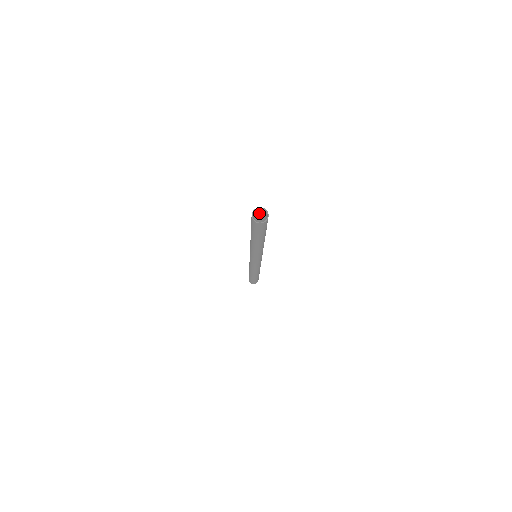
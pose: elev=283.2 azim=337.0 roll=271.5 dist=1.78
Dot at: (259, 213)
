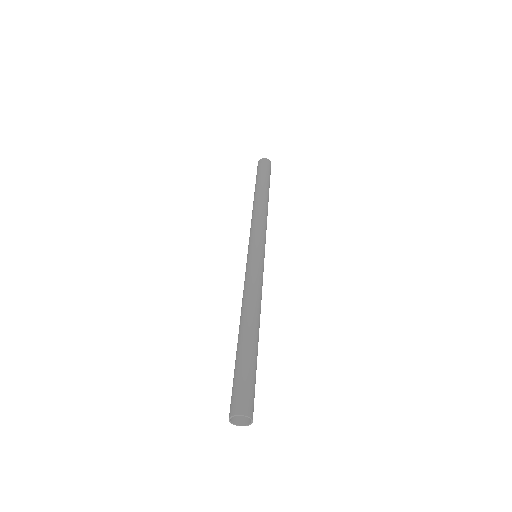
Dot at: (235, 396)
